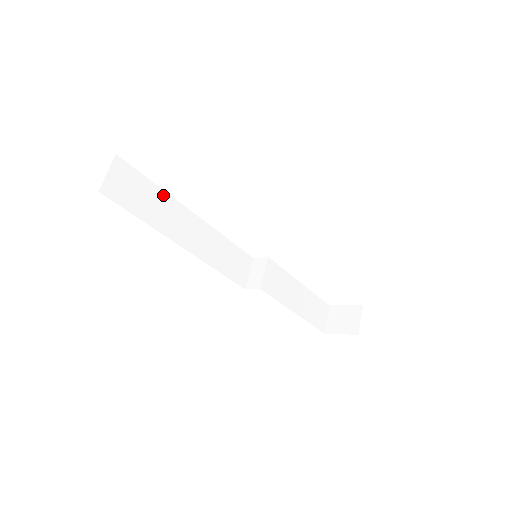
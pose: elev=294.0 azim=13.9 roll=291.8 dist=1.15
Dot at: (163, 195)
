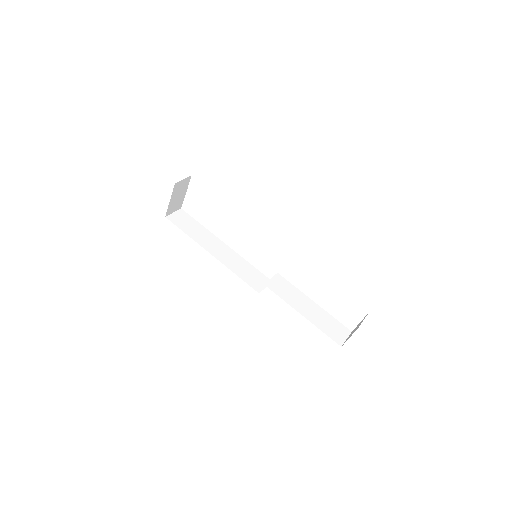
Dot at: (205, 230)
